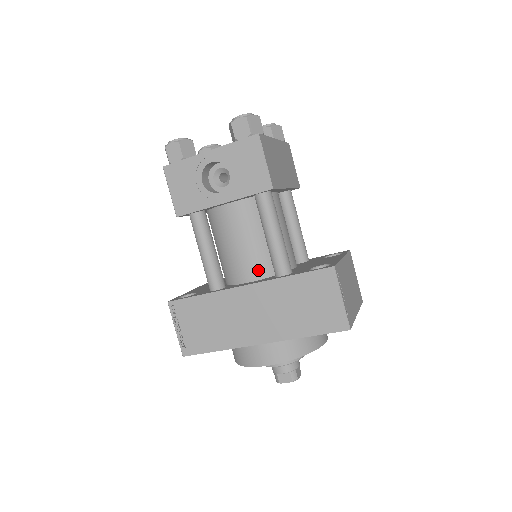
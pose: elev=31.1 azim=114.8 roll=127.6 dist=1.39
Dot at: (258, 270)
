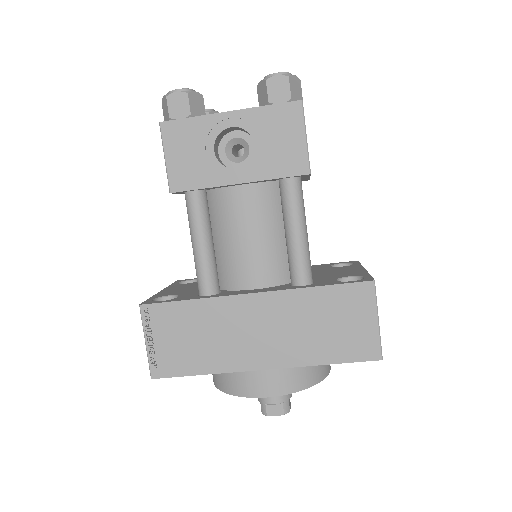
Dot at: (269, 275)
